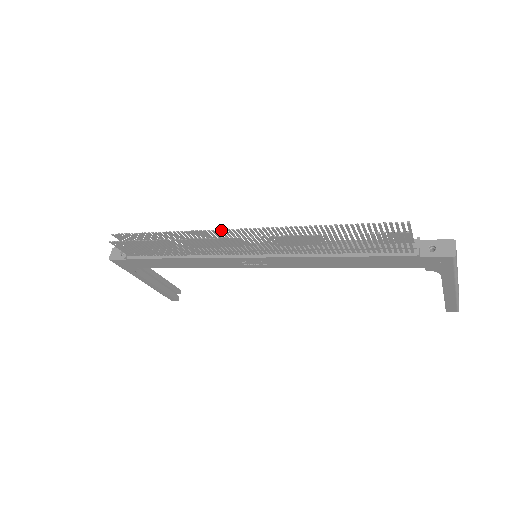
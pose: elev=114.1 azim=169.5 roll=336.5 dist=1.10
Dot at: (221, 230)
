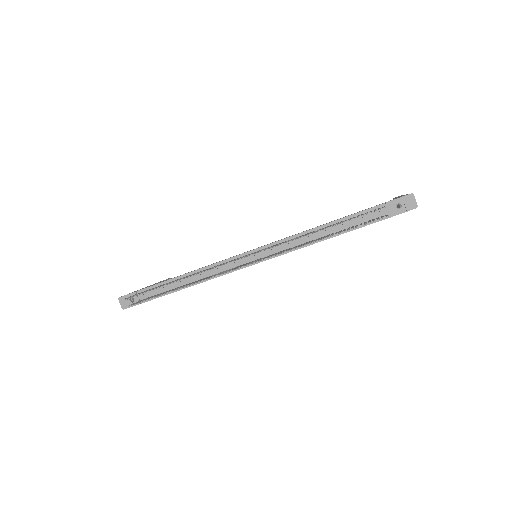
Dot at: occluded
